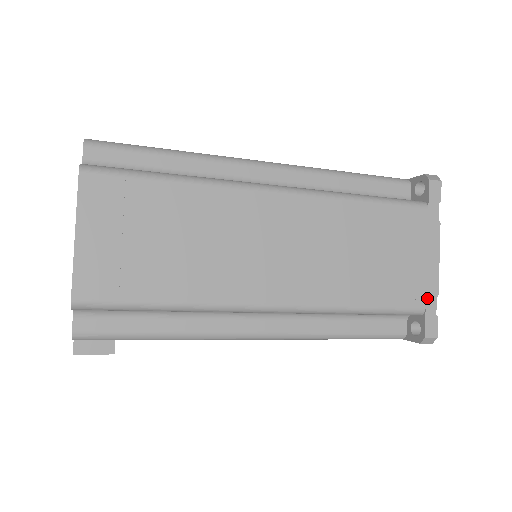
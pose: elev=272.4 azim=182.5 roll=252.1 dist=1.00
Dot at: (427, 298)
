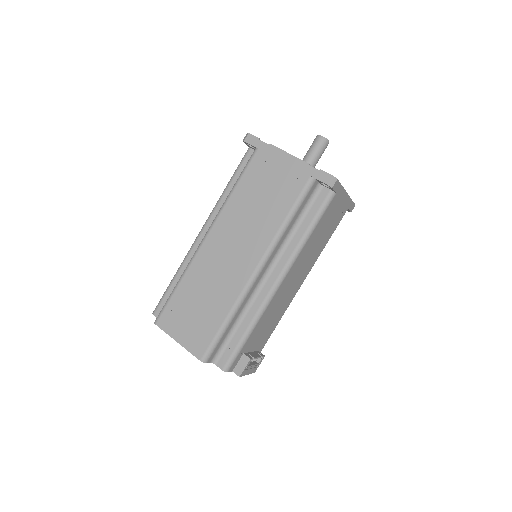
Dot at: (305, 172)
